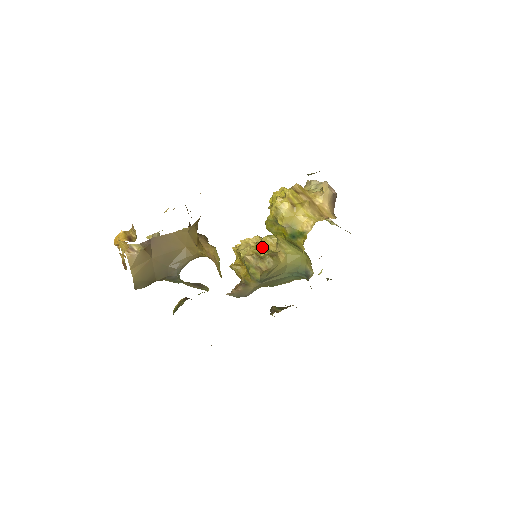
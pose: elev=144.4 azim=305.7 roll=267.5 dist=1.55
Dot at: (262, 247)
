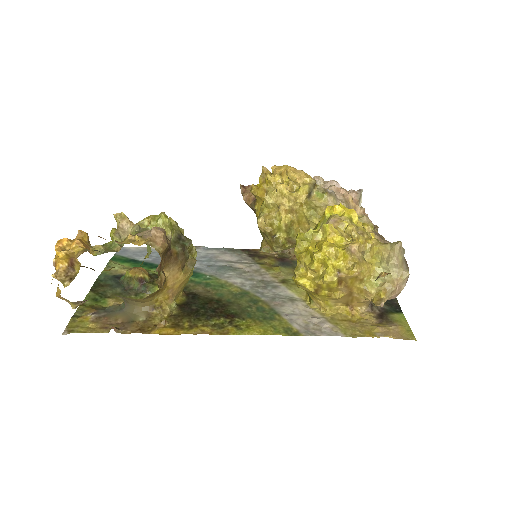
Dot at: (287, 225)
